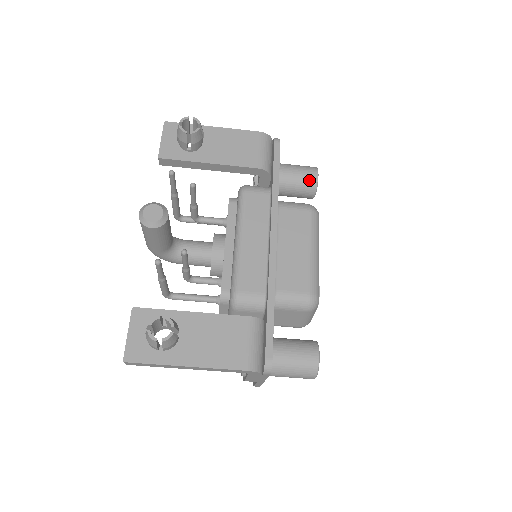
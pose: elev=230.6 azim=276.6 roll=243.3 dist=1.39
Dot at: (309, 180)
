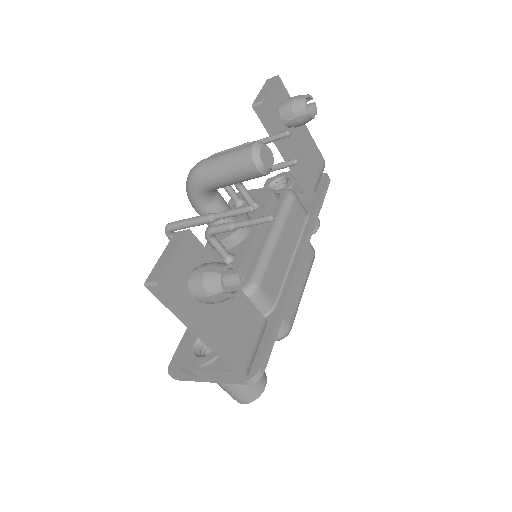
Dot at: occluded
